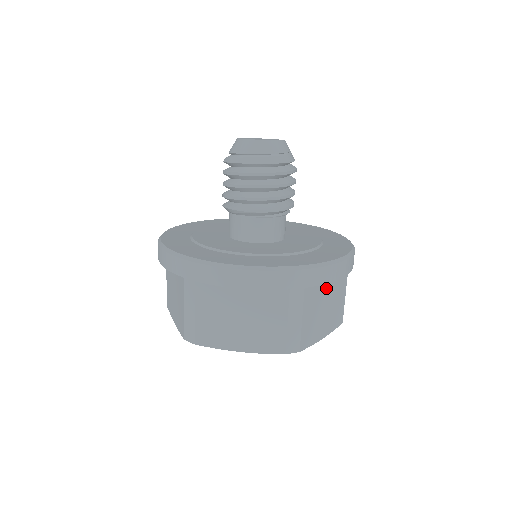
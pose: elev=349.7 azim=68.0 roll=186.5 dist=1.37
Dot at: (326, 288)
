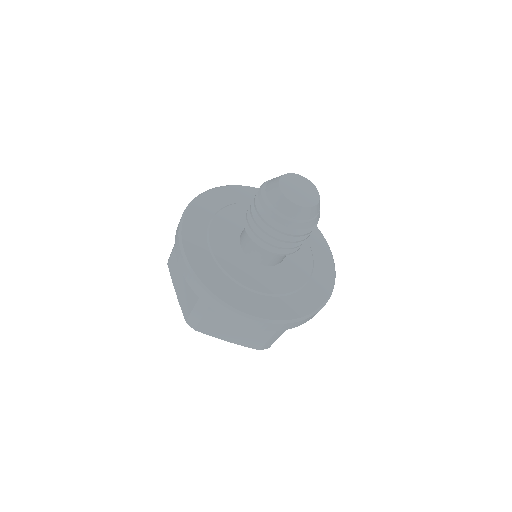
Dot at: occluded
